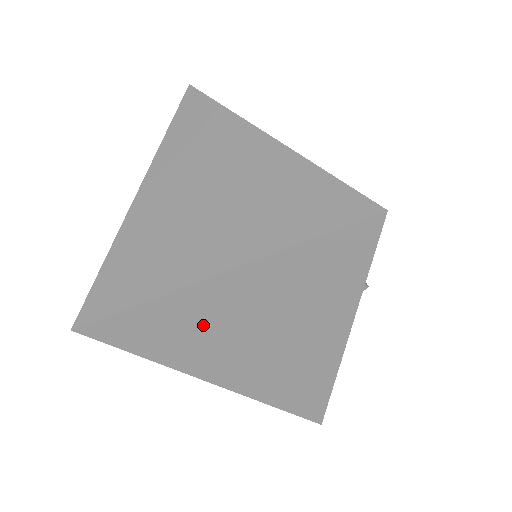
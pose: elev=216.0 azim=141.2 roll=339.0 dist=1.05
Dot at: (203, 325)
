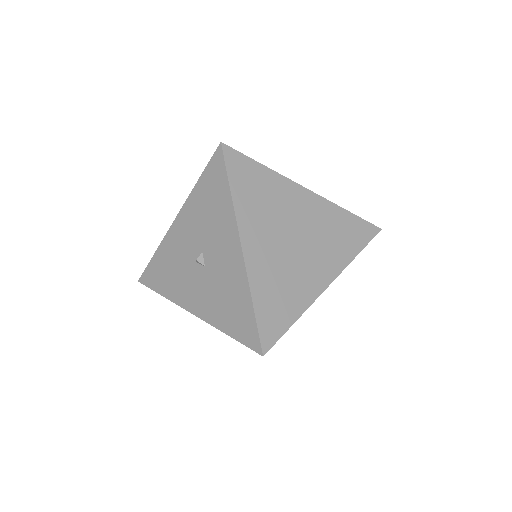
Dot at: occluded
